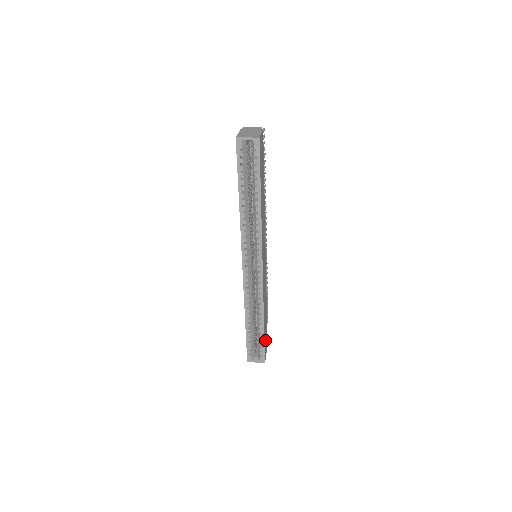
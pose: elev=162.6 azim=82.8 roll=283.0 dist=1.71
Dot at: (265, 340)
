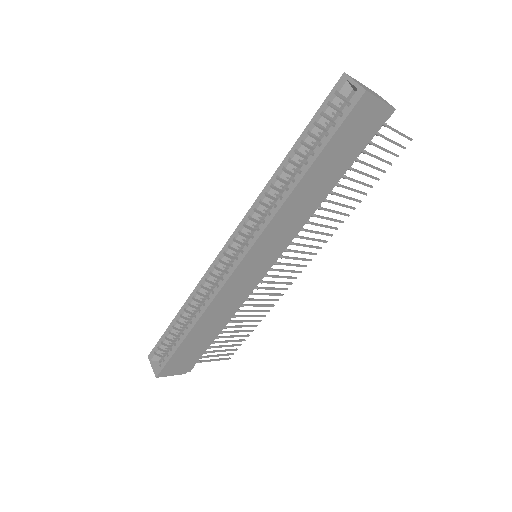
Dot at: (181, 357)
